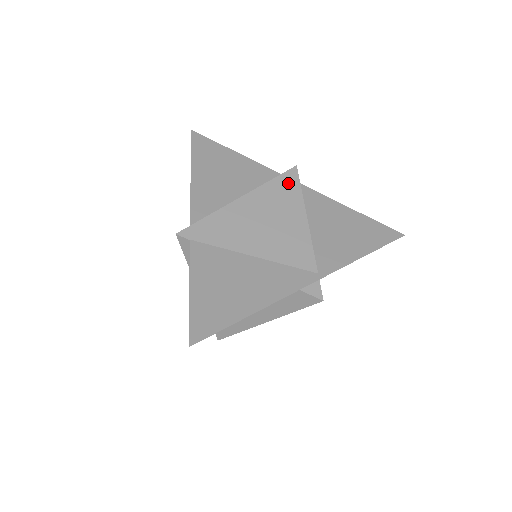
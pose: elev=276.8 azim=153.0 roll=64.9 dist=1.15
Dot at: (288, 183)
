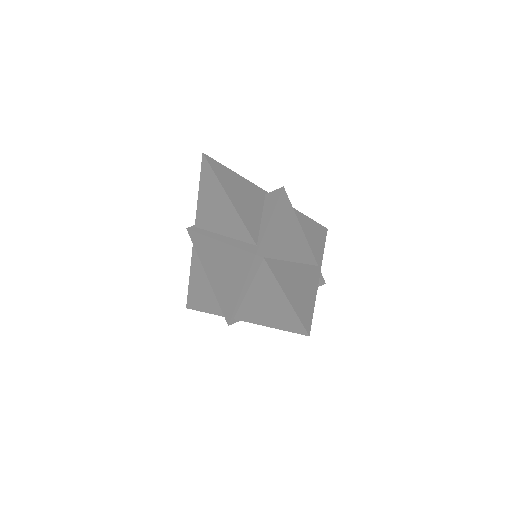
Dot at: (285, 202)
